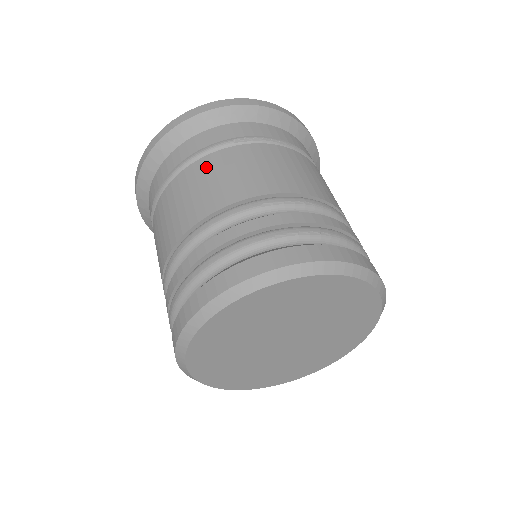
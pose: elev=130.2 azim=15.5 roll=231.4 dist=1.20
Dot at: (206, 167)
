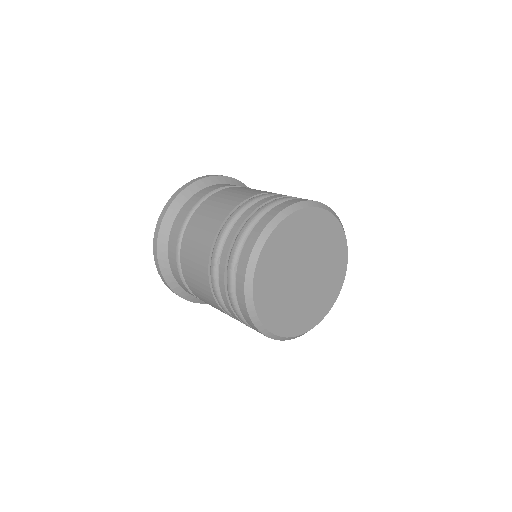
Dot at: (233, 189)
